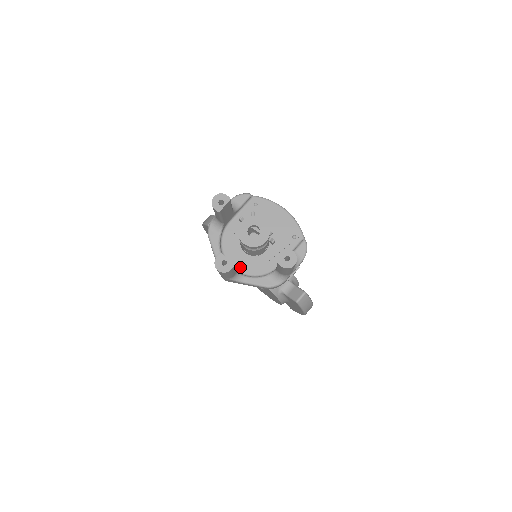
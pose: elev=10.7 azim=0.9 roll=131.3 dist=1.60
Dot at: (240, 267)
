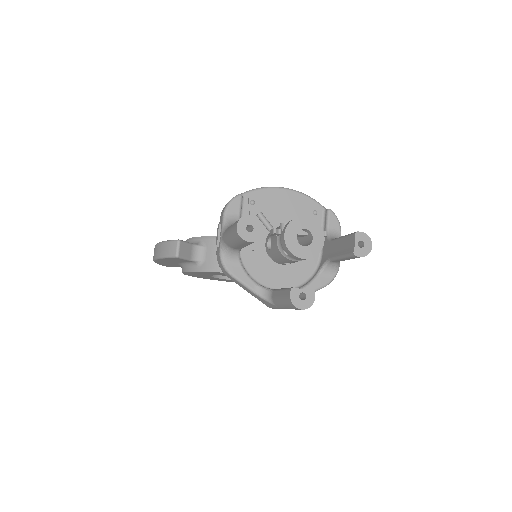
Dot at: (284, 284)
